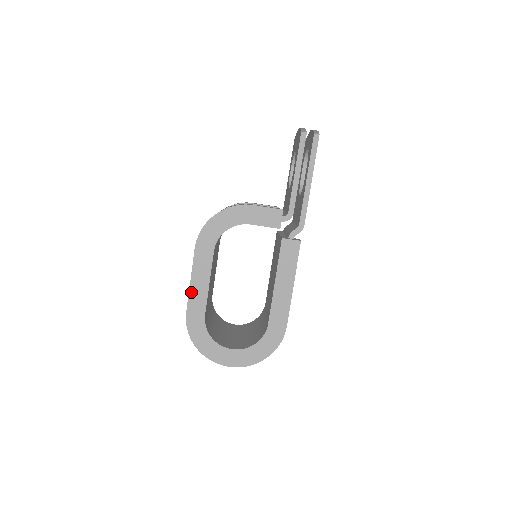
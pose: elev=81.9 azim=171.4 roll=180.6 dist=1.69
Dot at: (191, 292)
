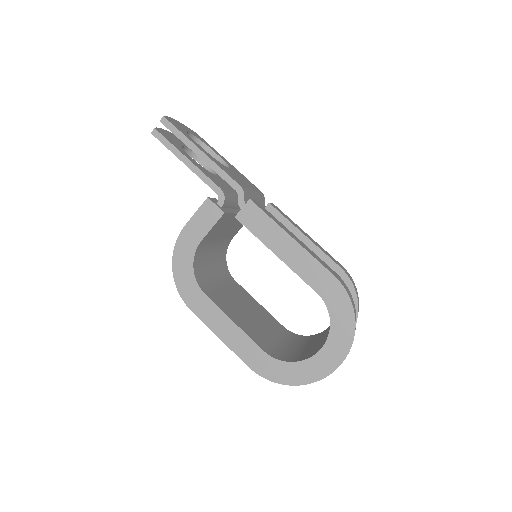
Dot at: (231, 346)
